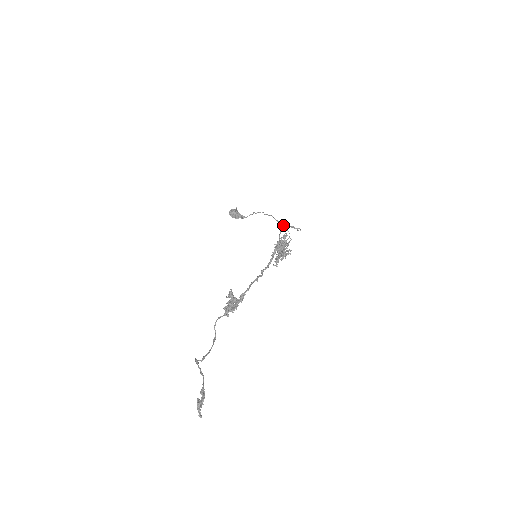
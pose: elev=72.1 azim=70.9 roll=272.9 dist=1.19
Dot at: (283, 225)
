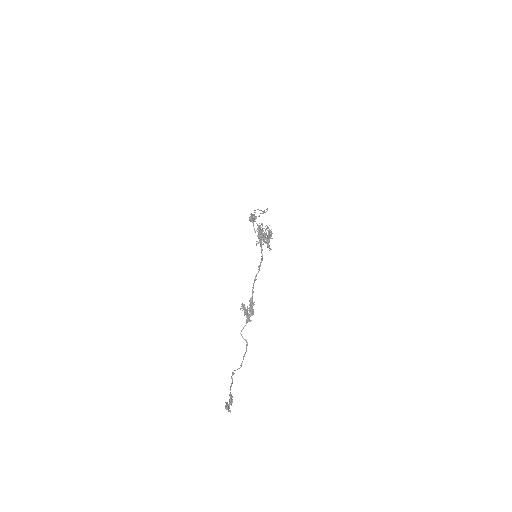
Dot at: occluded
